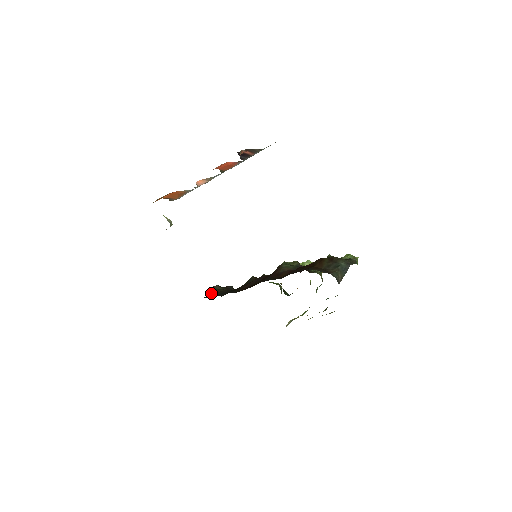
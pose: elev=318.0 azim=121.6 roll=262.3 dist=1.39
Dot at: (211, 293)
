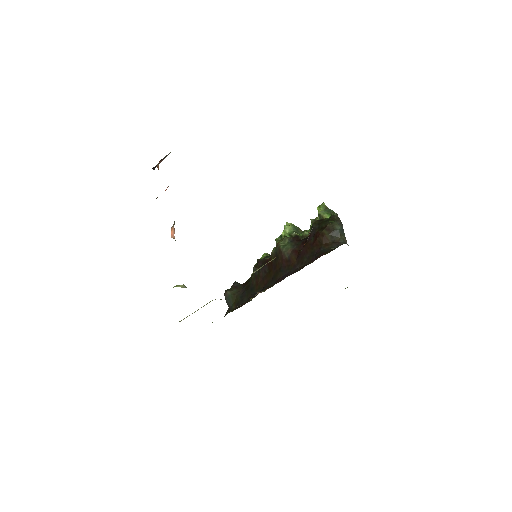
Dot at: (231, 301)
